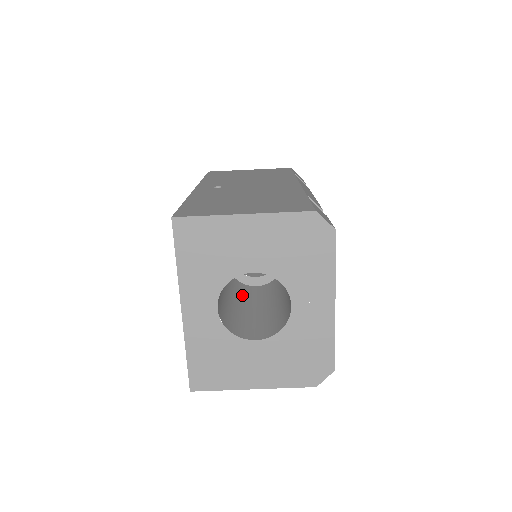
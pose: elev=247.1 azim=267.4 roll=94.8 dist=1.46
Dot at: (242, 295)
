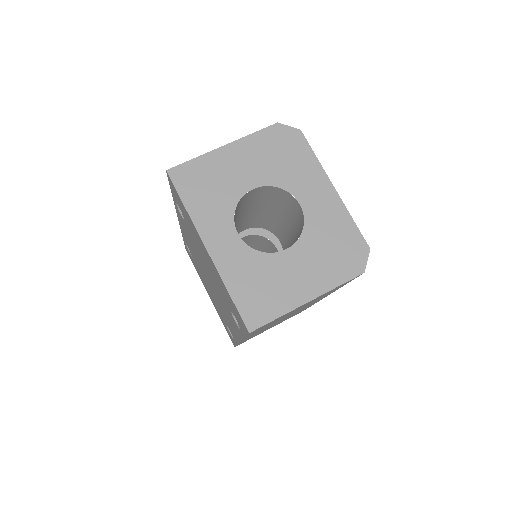
Dot at: occluded
